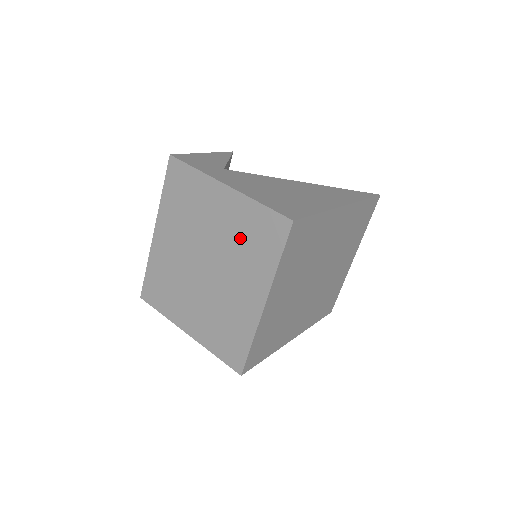
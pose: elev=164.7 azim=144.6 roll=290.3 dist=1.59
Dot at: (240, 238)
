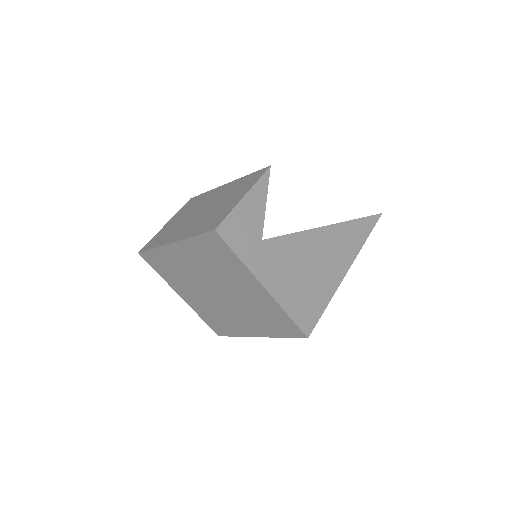
Dot at: (258, 310)
